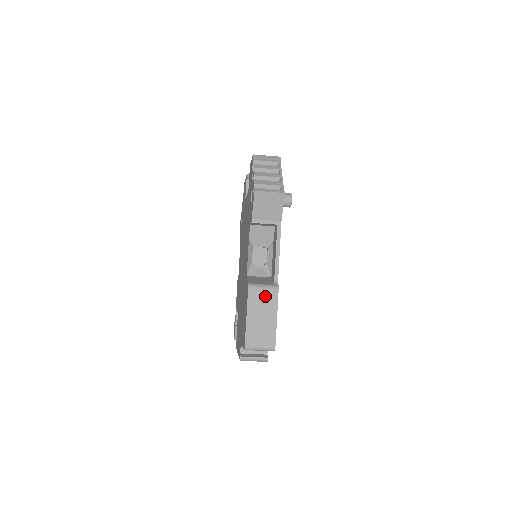
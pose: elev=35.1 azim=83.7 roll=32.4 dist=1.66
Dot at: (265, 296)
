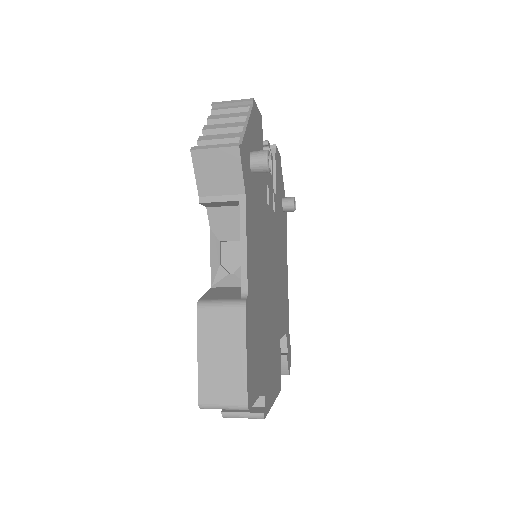
Dot at: (224, 319)
